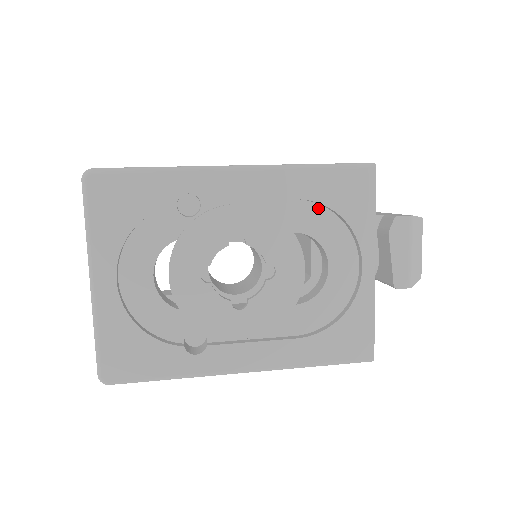
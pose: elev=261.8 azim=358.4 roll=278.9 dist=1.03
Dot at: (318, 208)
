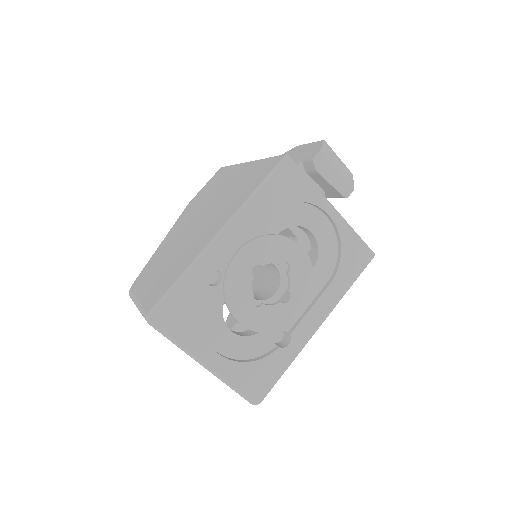
Dot at: (279, 209)
